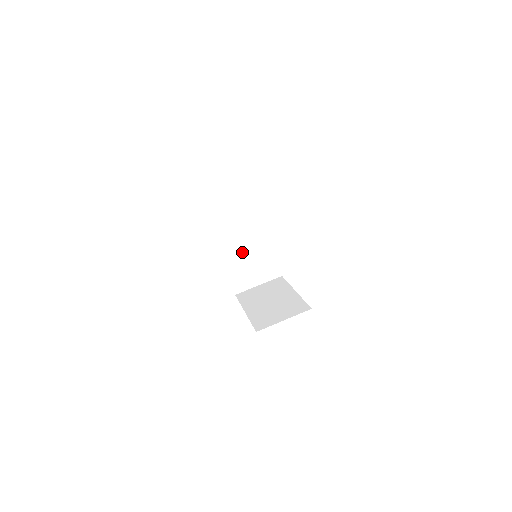
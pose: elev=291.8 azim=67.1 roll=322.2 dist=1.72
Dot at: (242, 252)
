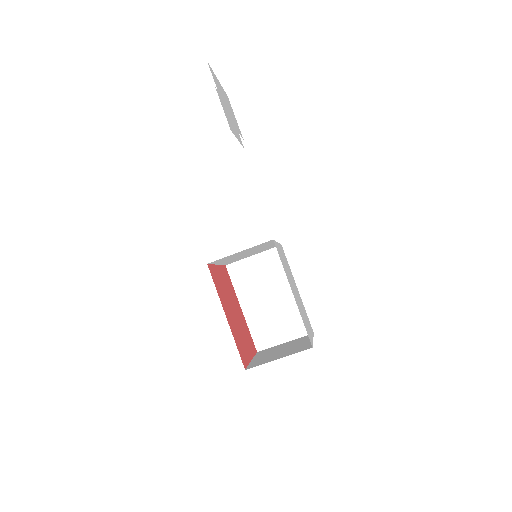
Dot at: (239, 255)
